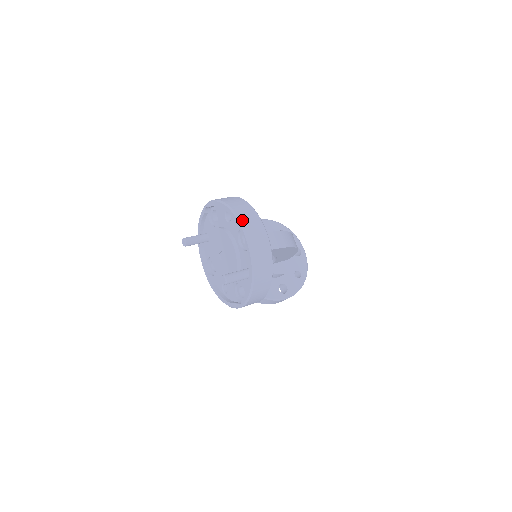
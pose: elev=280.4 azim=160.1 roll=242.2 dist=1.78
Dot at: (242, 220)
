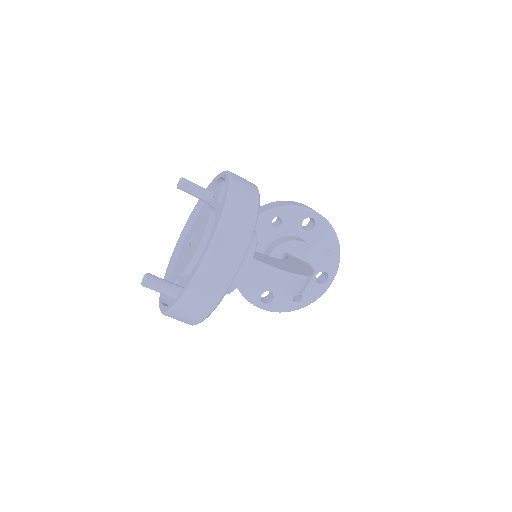
Dot at: (216, 246)
